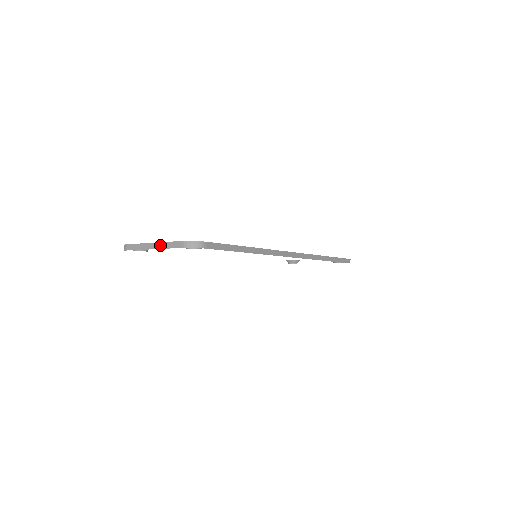
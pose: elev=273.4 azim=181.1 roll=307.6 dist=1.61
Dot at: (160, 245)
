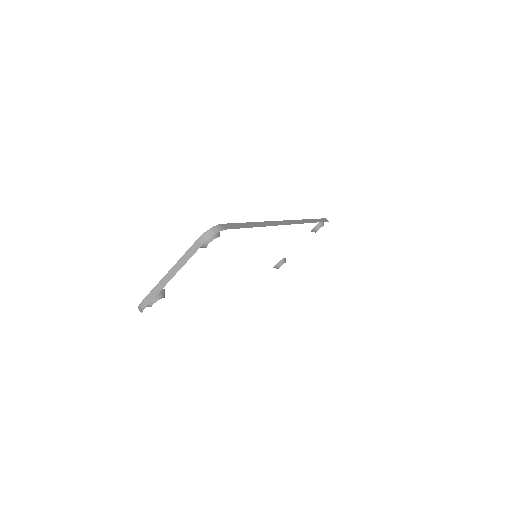
Dot at: (178, 265)
